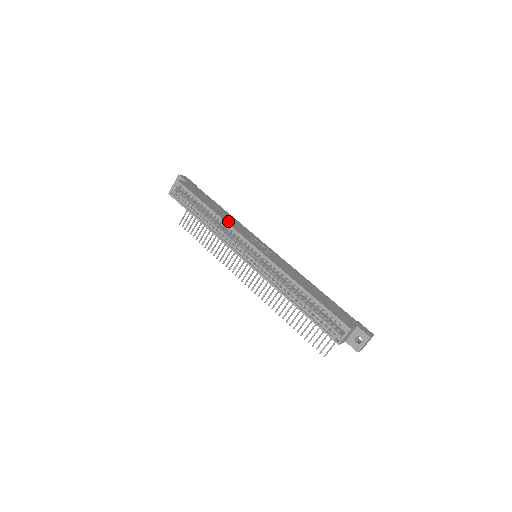
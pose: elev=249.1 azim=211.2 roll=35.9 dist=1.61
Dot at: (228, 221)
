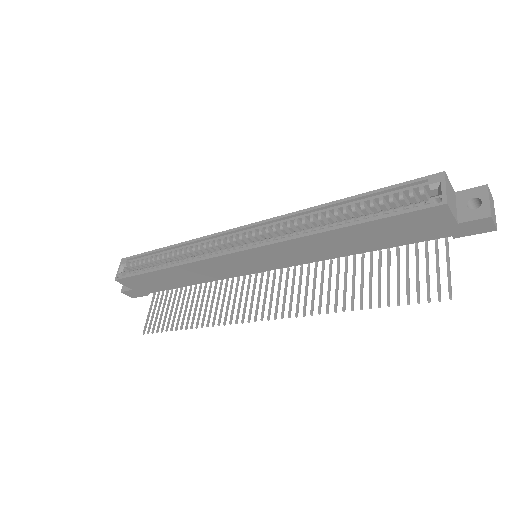
Dot at: occluded
